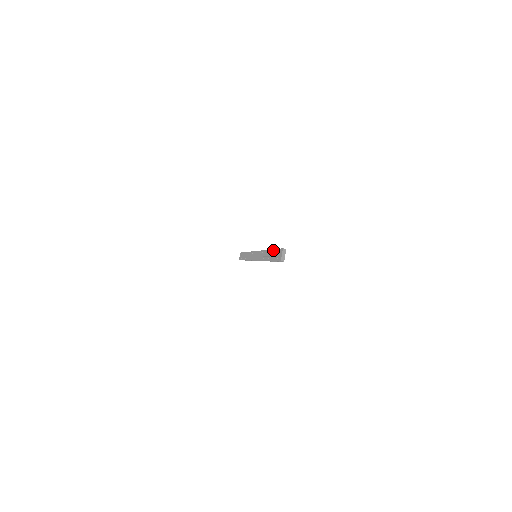
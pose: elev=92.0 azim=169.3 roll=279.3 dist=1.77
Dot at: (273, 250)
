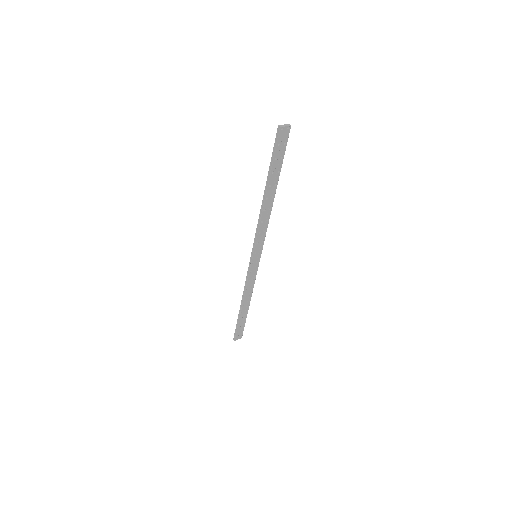
Dot at: (279, 166)
